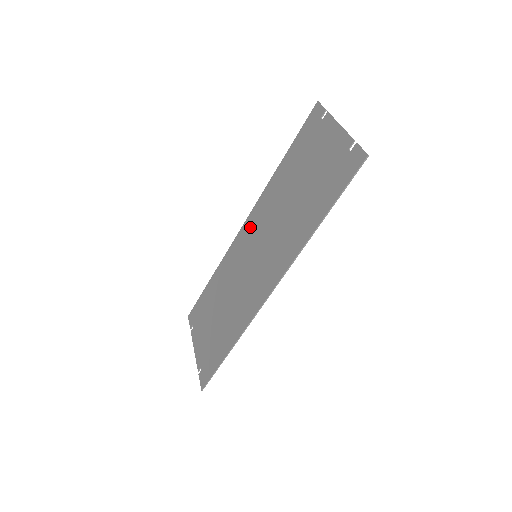
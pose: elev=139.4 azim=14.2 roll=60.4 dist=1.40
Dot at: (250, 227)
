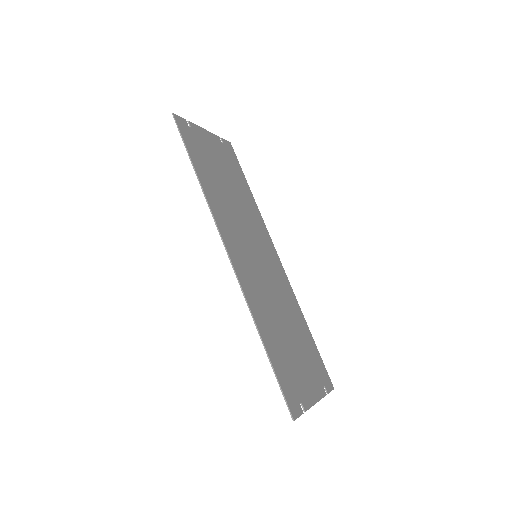
Dot at: (268, 250)
